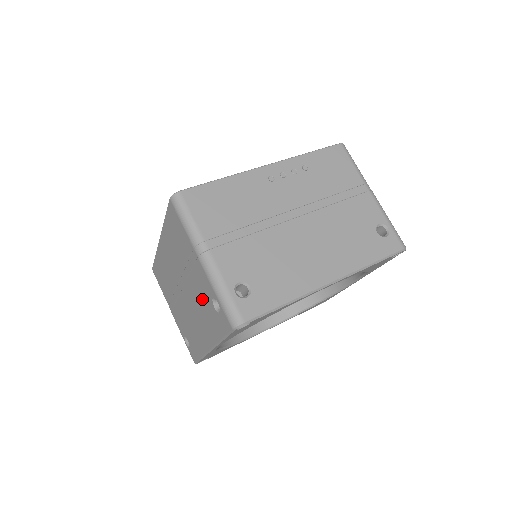
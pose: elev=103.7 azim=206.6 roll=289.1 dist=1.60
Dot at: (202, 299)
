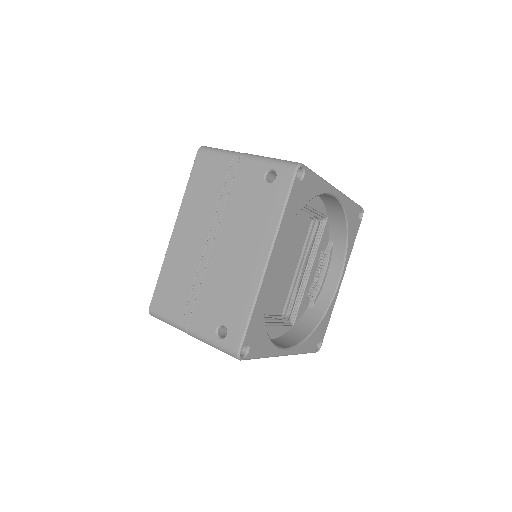
Dot at: (248, 202)
